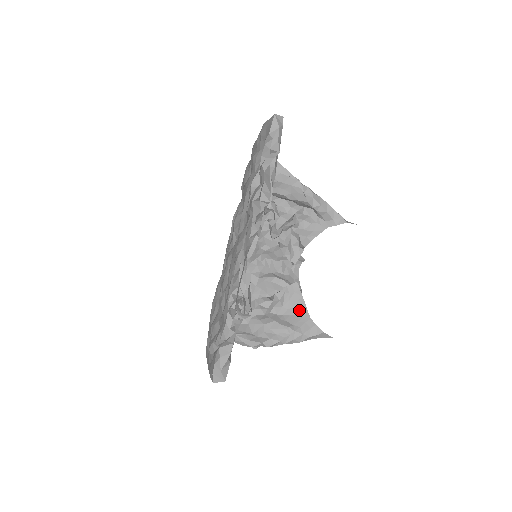
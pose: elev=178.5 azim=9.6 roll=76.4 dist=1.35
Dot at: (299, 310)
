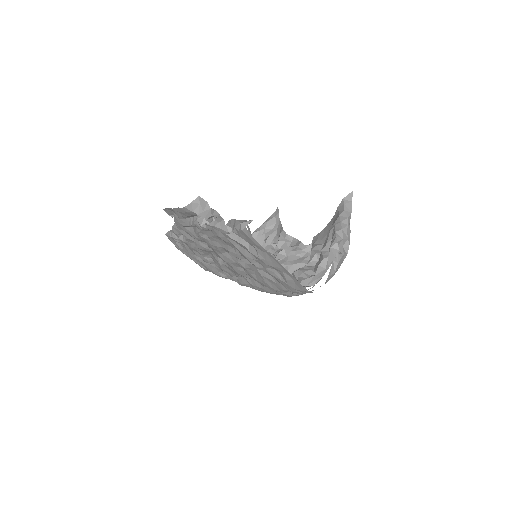
Dot at: (329, 228)
